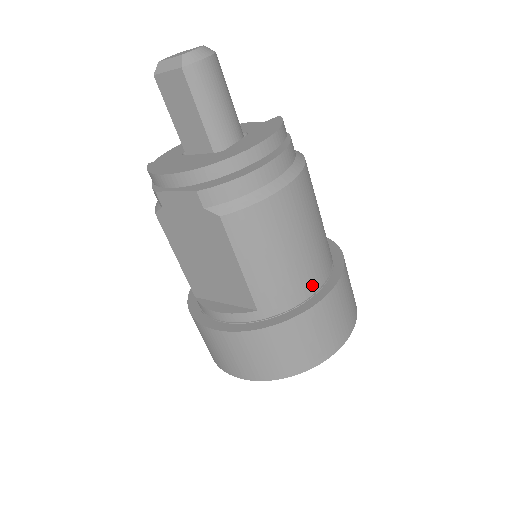
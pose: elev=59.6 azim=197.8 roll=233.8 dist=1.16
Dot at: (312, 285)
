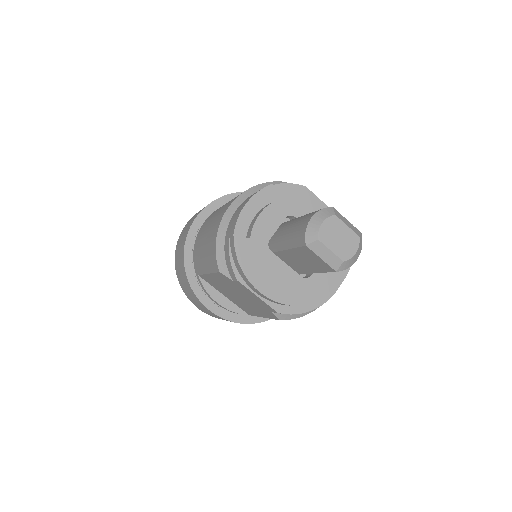
Dot at: occluded
